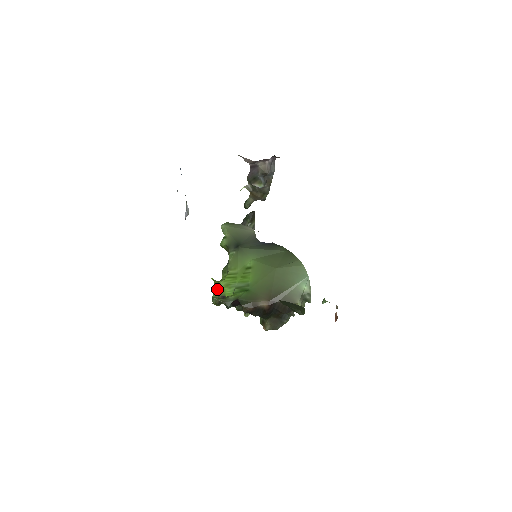
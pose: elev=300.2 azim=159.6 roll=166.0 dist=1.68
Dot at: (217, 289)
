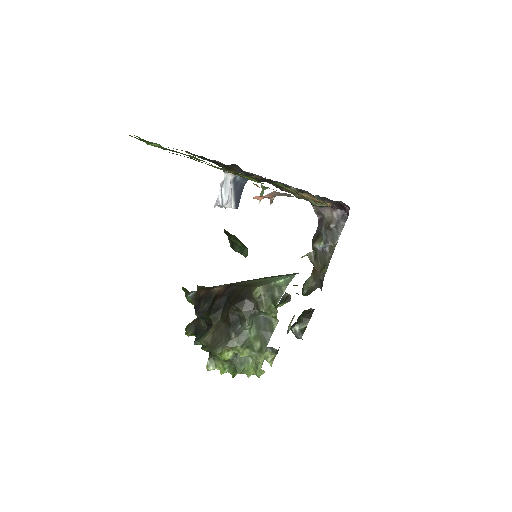
Dot at: occluded
